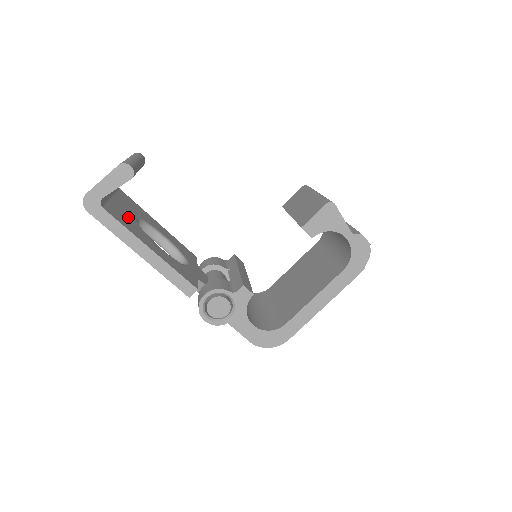
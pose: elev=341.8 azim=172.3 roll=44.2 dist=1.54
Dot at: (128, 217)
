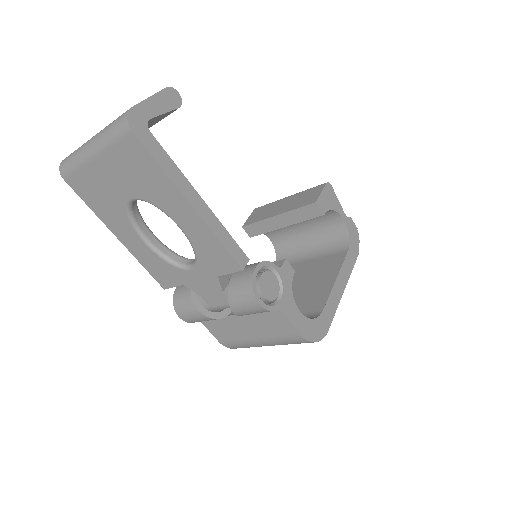
Dot at: occluded
